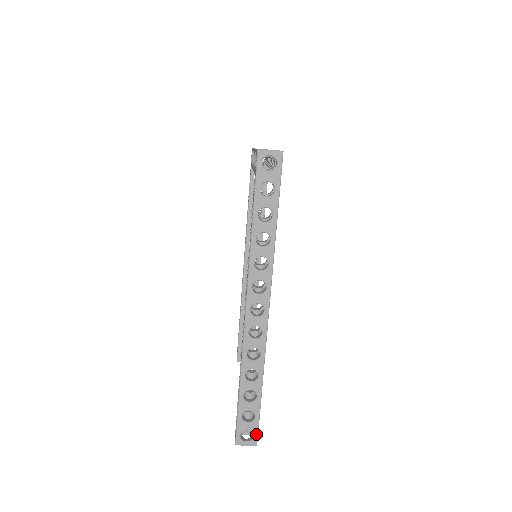
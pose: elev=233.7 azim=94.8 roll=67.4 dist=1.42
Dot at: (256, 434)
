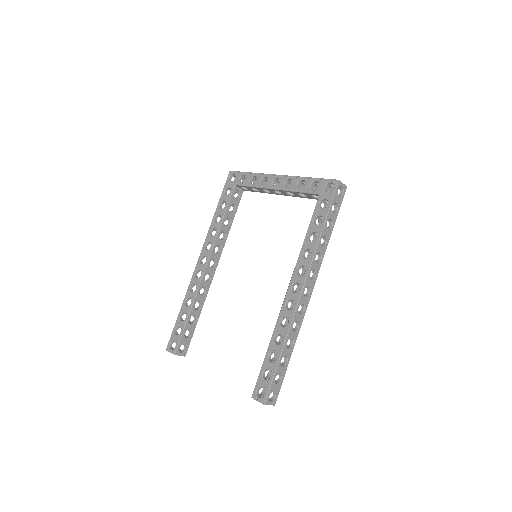
Dot at: (278, 394)
